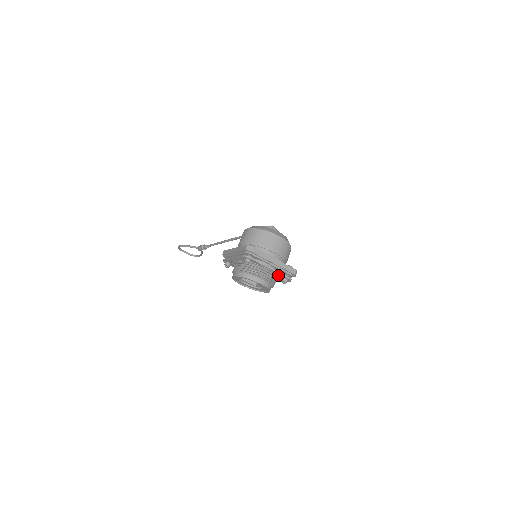
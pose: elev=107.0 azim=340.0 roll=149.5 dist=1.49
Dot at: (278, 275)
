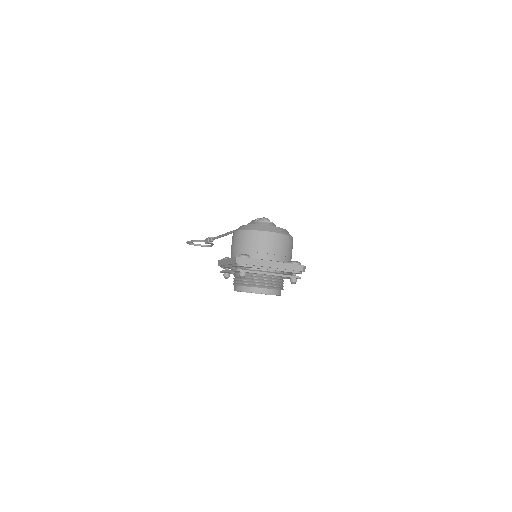
Dot at: (286, 272)
